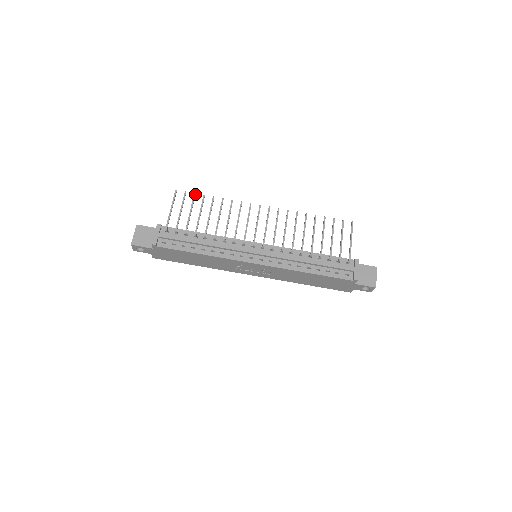
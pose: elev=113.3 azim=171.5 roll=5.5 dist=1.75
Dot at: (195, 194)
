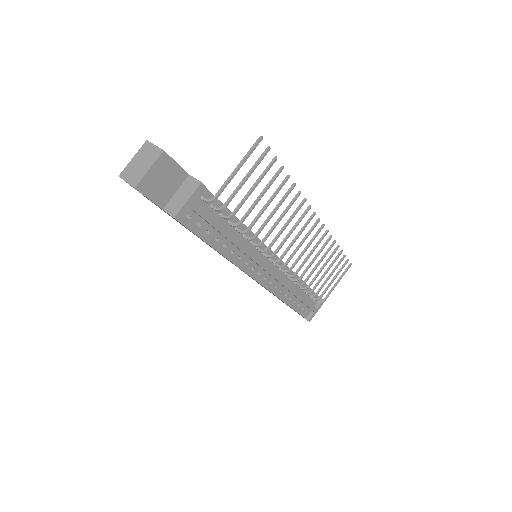
Dot at: (276, 159)
